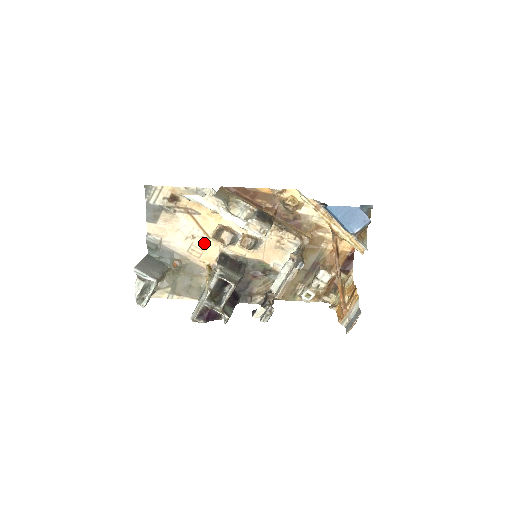
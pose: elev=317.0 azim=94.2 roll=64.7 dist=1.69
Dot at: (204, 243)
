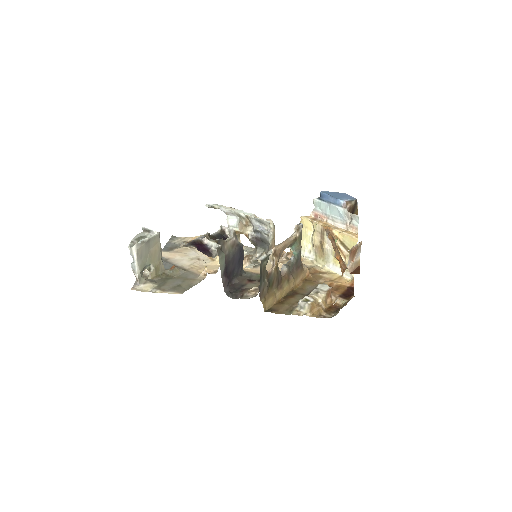
Dot at: (207, 263)
